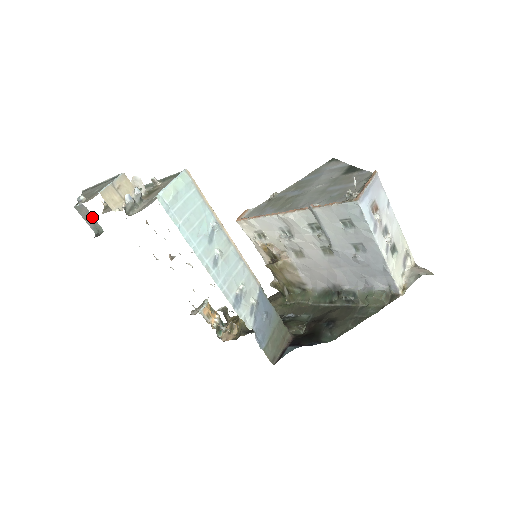
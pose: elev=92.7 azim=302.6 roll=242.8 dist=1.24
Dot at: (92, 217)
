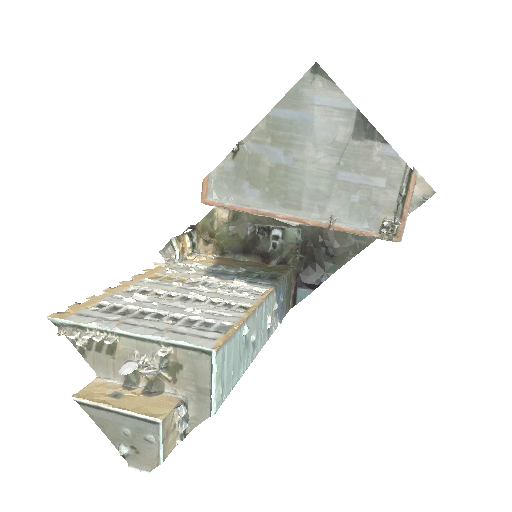
Dot at: occluded
